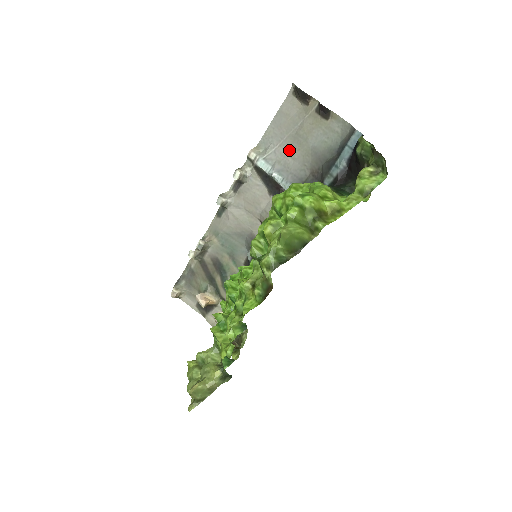
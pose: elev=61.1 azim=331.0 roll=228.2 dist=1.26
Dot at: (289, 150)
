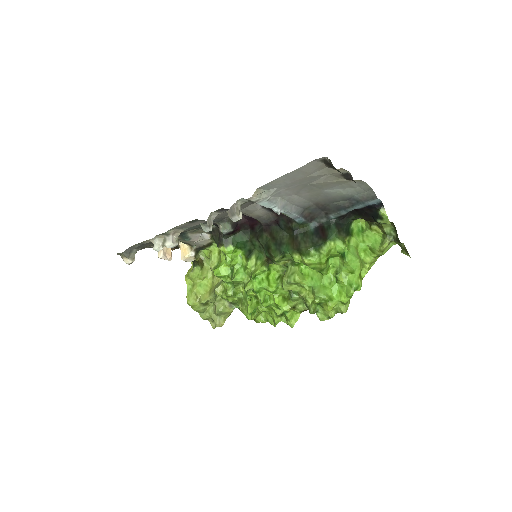
Dot at: (297, 192)
